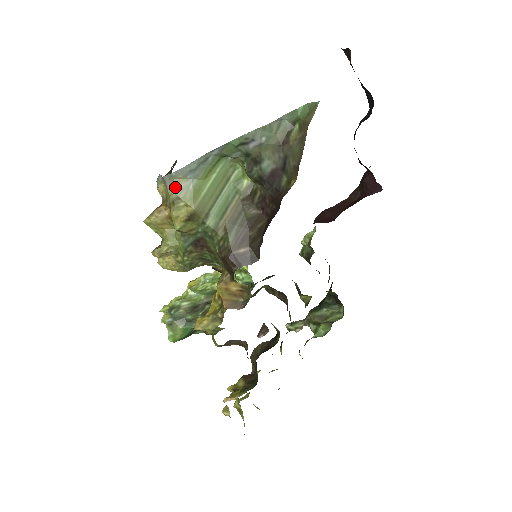
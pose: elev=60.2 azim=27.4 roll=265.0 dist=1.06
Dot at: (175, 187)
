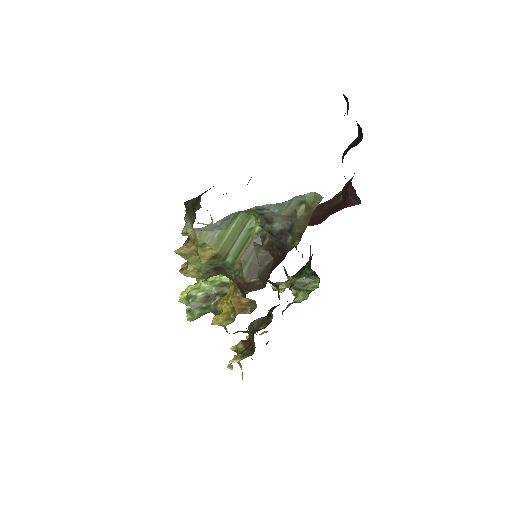
Dot at: (203, 236)
